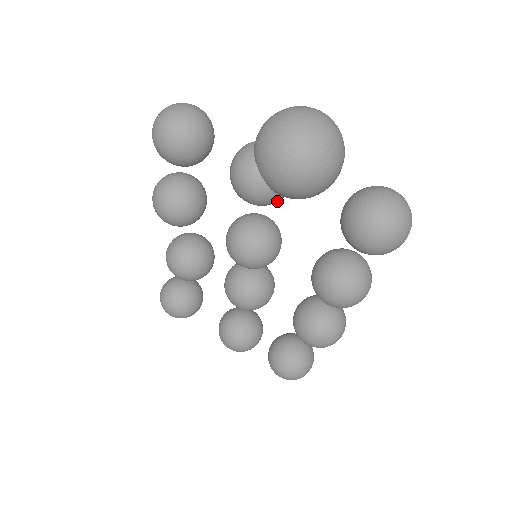
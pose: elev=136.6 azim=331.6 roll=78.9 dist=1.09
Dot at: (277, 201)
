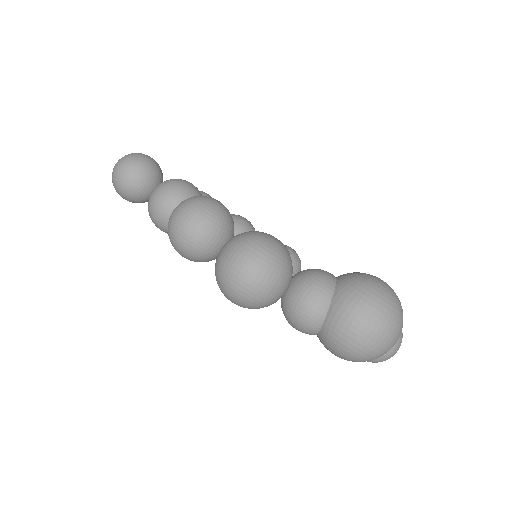
Dot at: occluded
